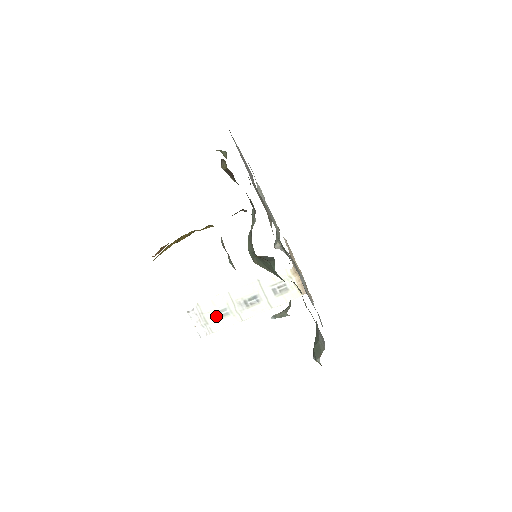
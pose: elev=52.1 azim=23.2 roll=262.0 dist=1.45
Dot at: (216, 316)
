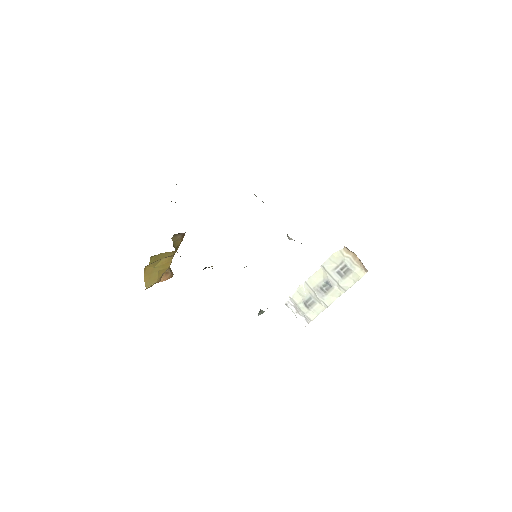
Dot at: (306, 305)
